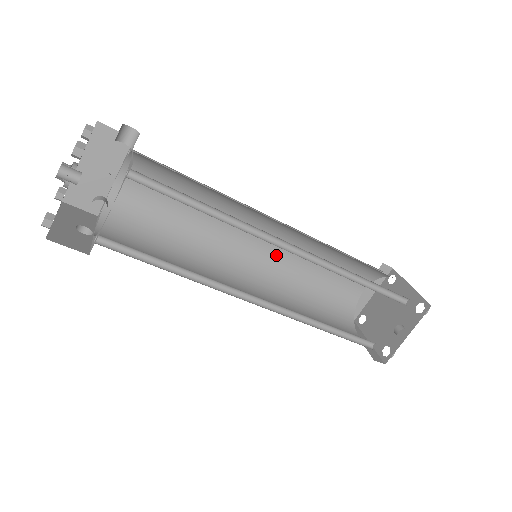
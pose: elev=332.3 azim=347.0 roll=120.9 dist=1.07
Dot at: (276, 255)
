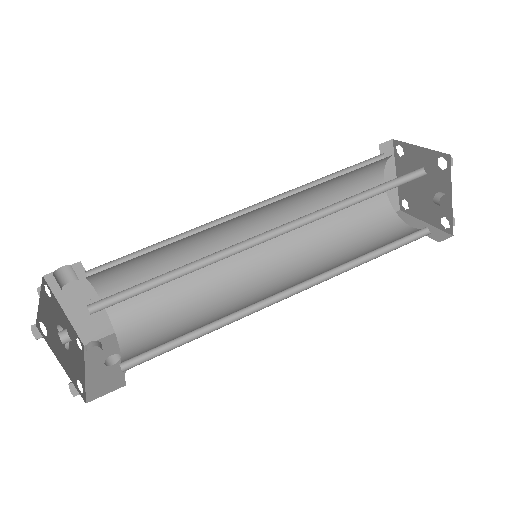
Dot at: occluded
